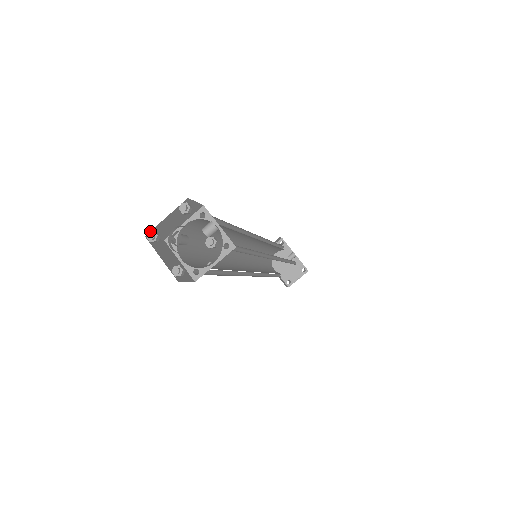
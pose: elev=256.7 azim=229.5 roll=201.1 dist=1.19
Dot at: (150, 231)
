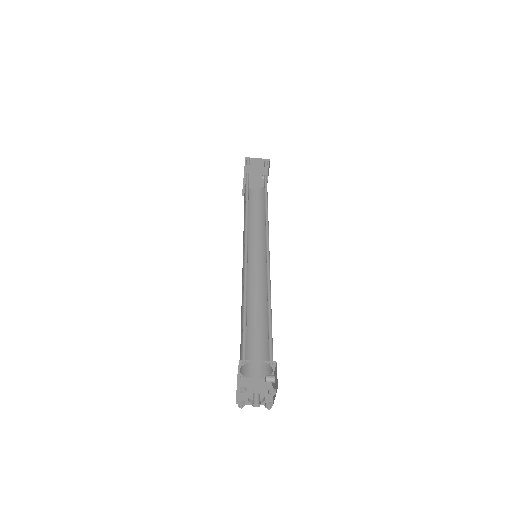
Dot at: occluded
